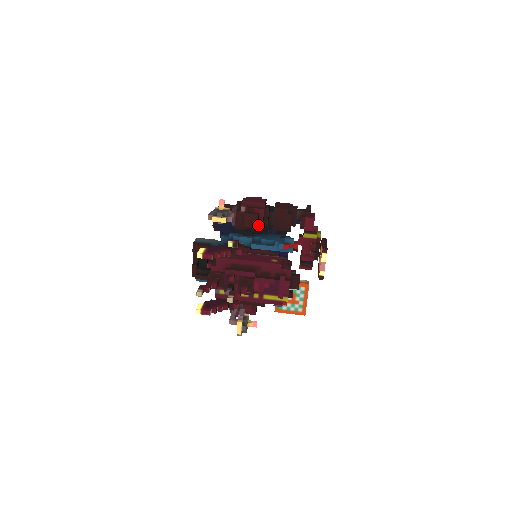
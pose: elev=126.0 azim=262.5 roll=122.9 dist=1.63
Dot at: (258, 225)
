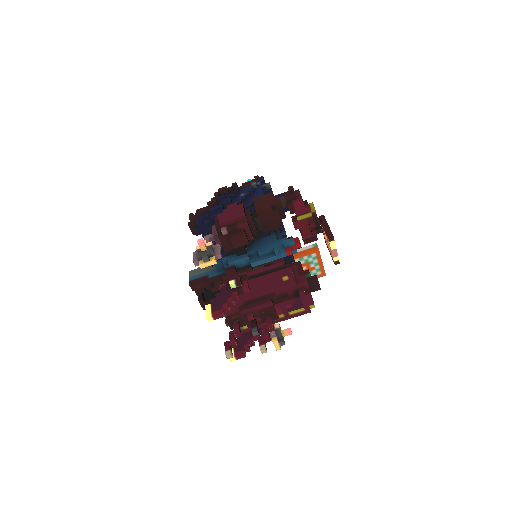
Dot at: (248, 239)
